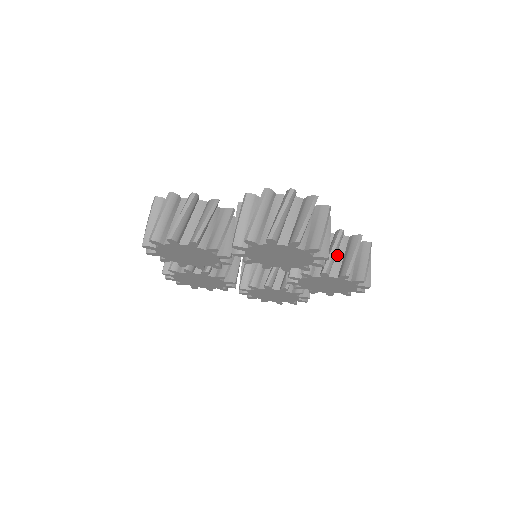
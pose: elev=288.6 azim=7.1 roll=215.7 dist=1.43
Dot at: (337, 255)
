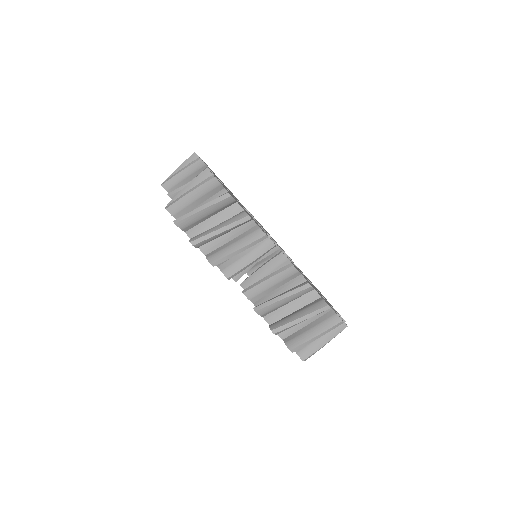
Dot at: (278, 289)
